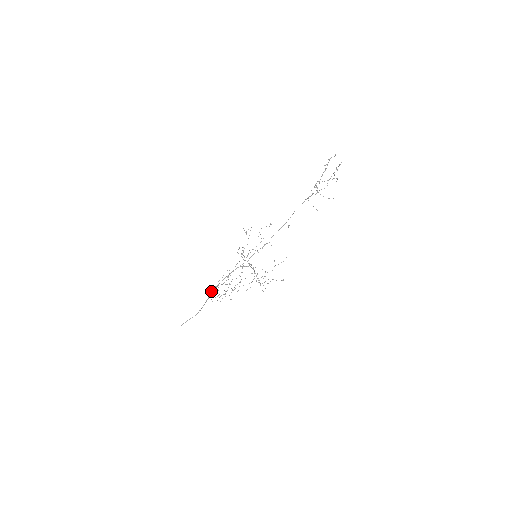
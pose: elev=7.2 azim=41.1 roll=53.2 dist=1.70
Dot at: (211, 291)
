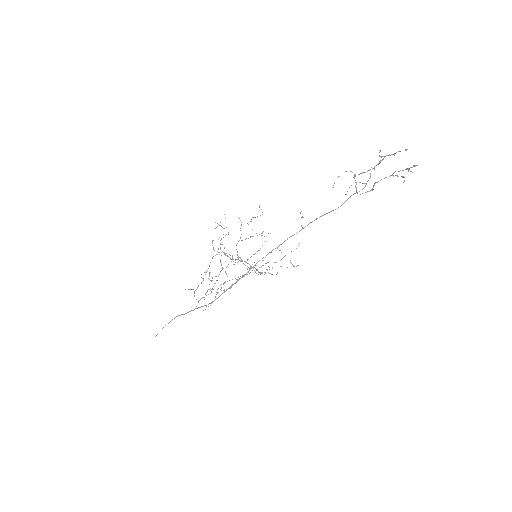
Dot at: (200, 307)
